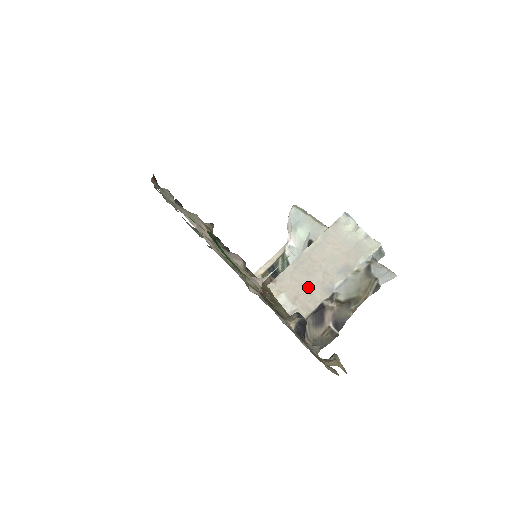
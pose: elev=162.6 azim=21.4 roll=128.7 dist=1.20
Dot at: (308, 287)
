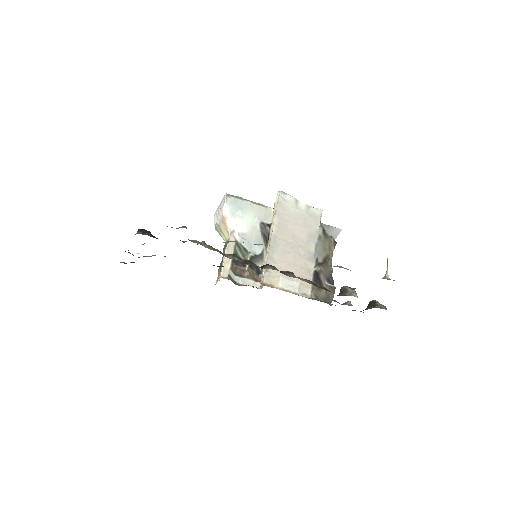
Dot at: (296, 263)
